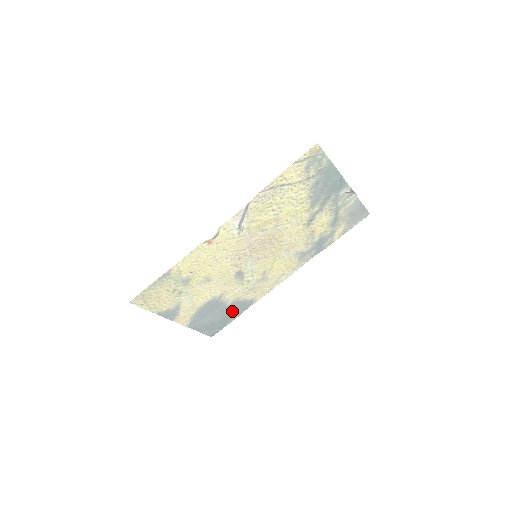
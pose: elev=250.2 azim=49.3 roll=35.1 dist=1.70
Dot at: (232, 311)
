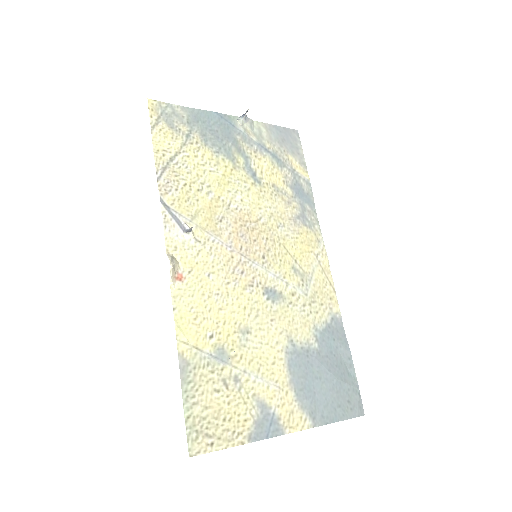
Dot at: (334, 353)
